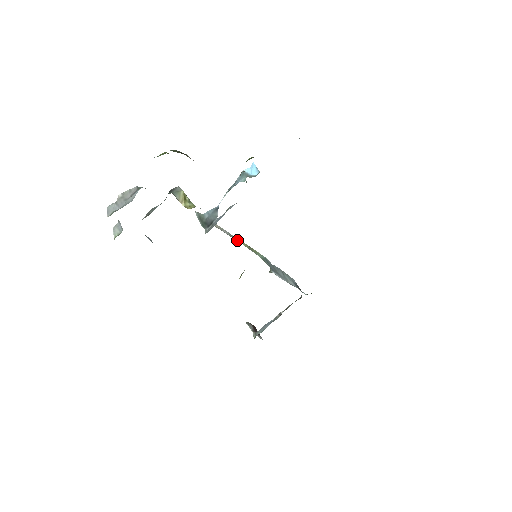
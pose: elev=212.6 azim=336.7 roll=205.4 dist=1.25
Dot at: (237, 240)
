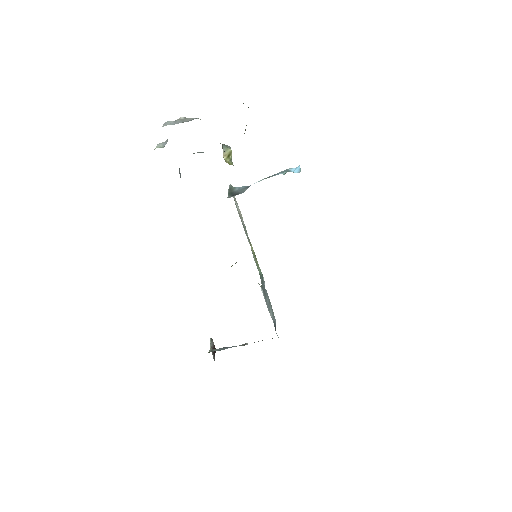
Dot at: occluded
